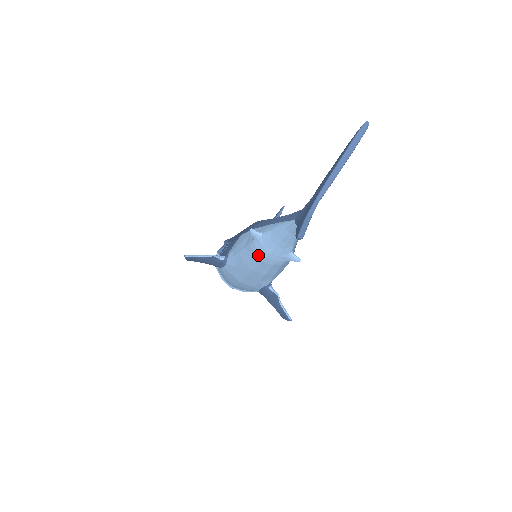
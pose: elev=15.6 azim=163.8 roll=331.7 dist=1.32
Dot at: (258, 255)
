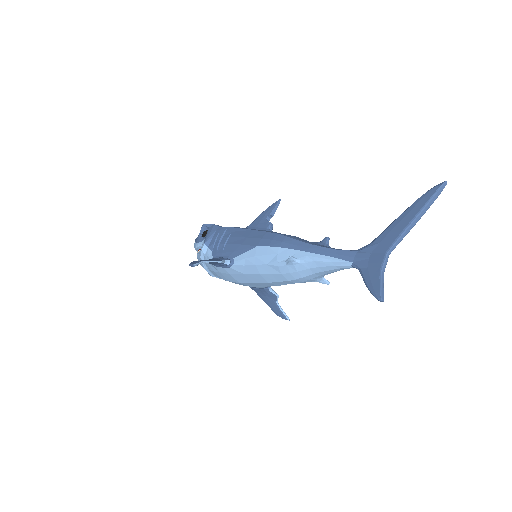
Dot at: (286, 276)
